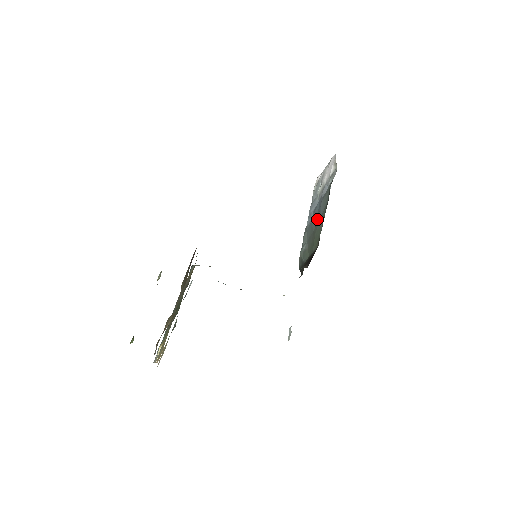
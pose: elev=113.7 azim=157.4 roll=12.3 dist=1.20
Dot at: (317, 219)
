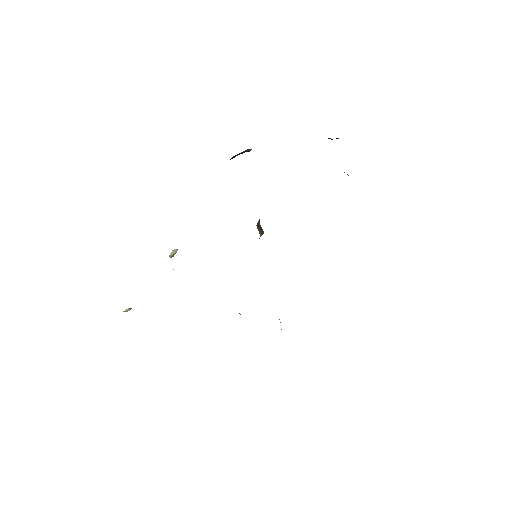
Dot at: occluded
